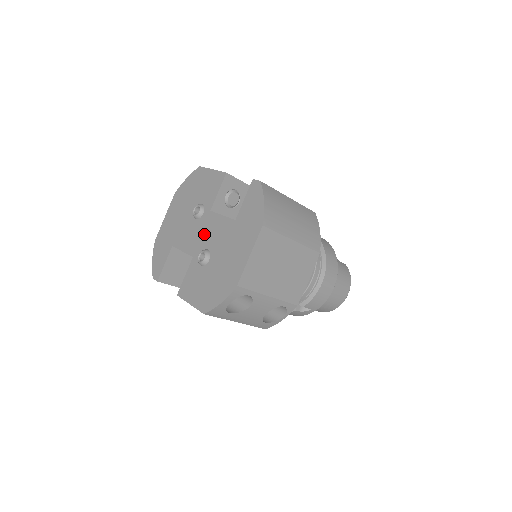
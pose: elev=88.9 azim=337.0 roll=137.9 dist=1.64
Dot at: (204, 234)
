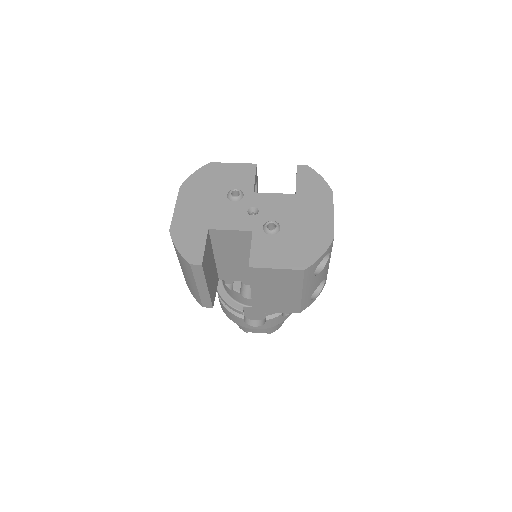
Dot at: (250, 214)
